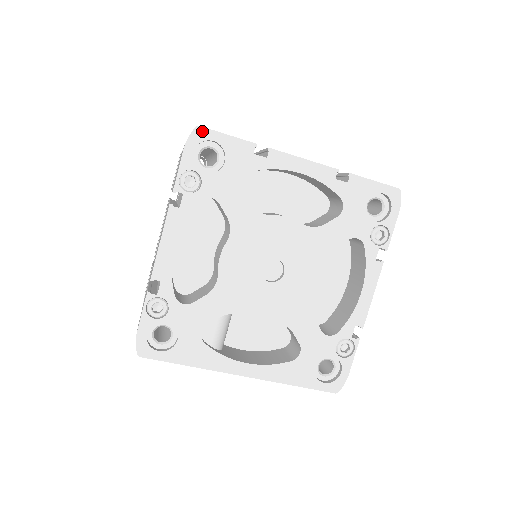
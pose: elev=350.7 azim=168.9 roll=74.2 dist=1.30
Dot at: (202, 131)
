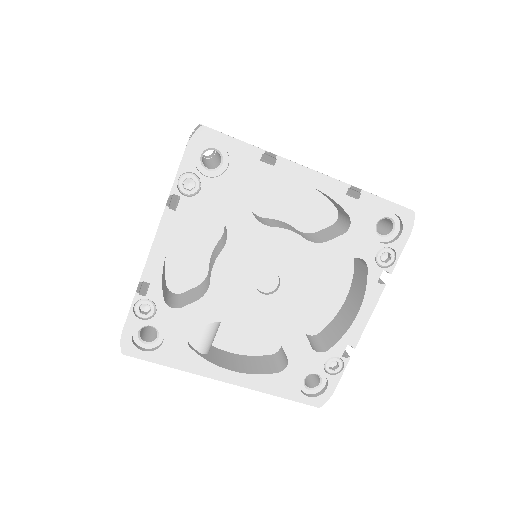
Dot at: (207, 132)
